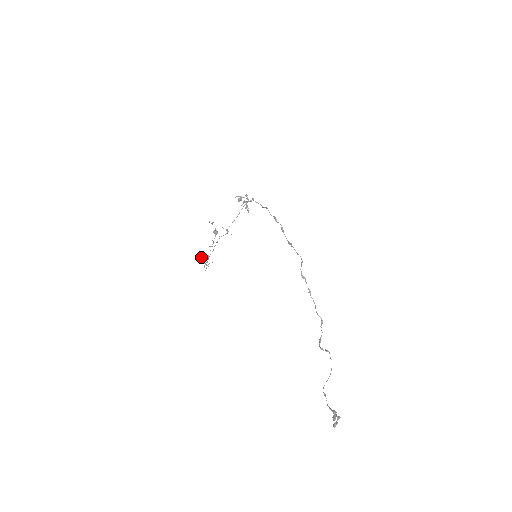
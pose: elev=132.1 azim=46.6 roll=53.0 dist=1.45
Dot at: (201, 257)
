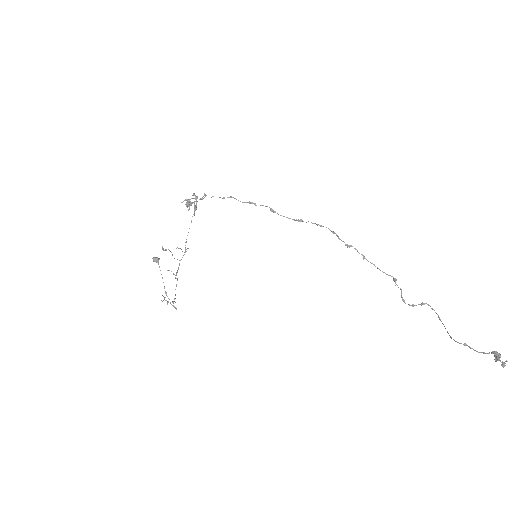
Dot at: (164, 297)
